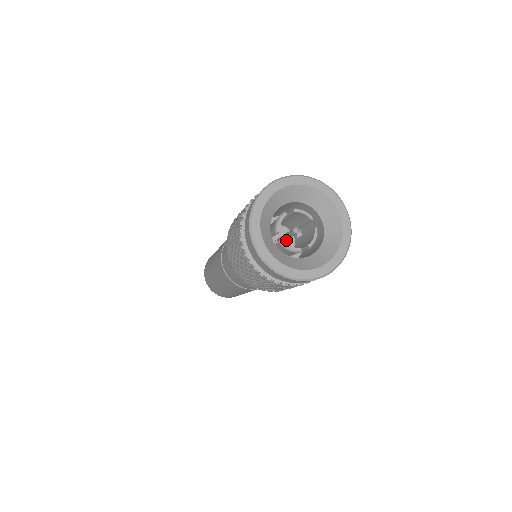
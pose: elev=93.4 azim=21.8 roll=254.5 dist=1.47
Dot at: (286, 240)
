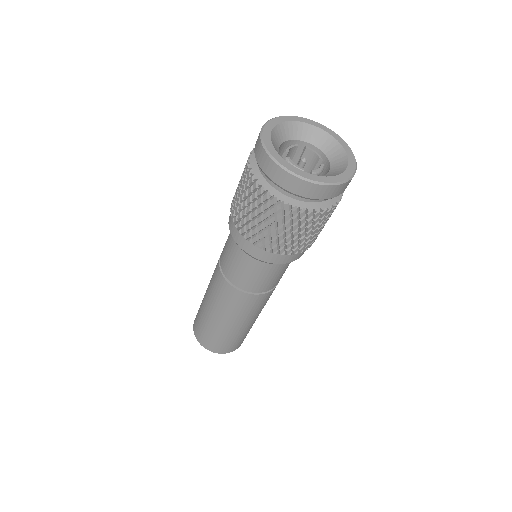
Dot at: occluded
